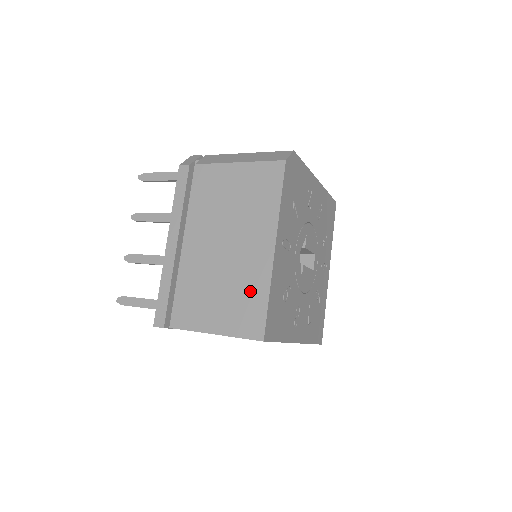
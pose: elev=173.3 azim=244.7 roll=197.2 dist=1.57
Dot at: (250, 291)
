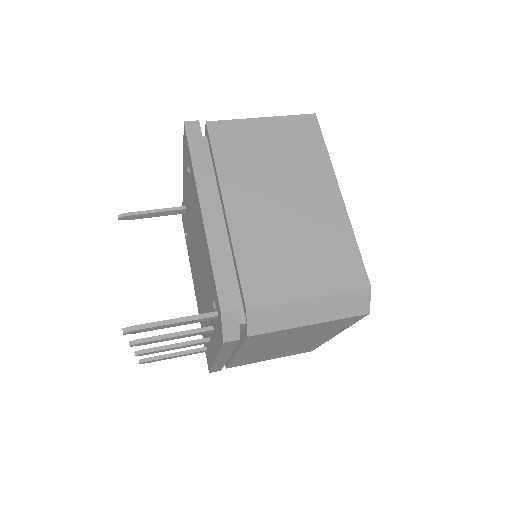
Dot at: occluded
